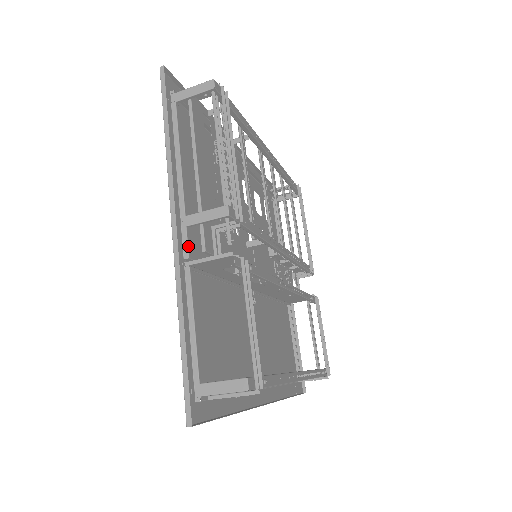
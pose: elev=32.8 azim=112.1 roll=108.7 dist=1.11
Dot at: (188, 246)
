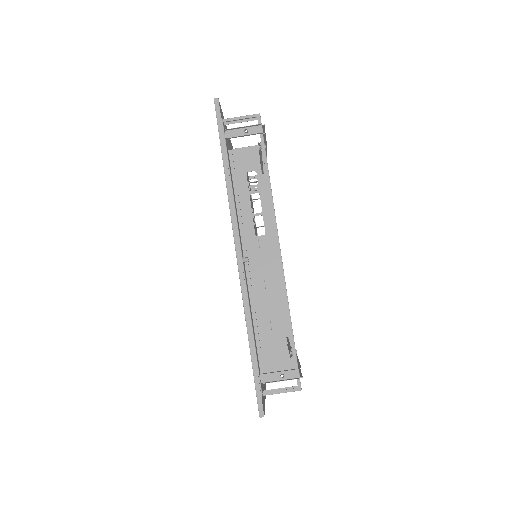
Dot at: occluded
